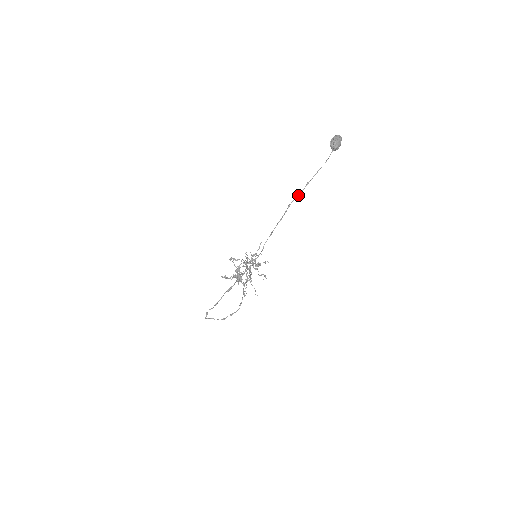
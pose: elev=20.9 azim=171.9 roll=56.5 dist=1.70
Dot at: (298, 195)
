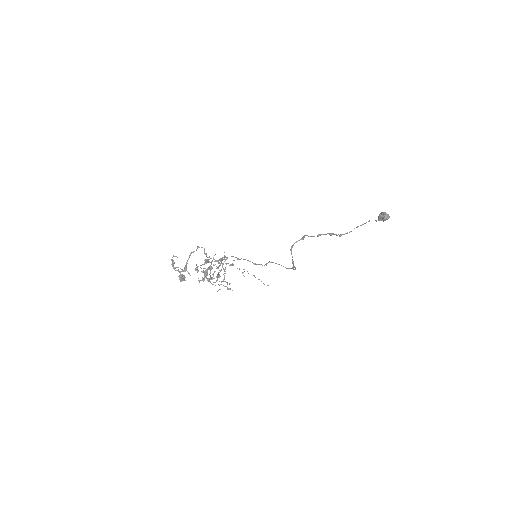
Dot at: occluded
